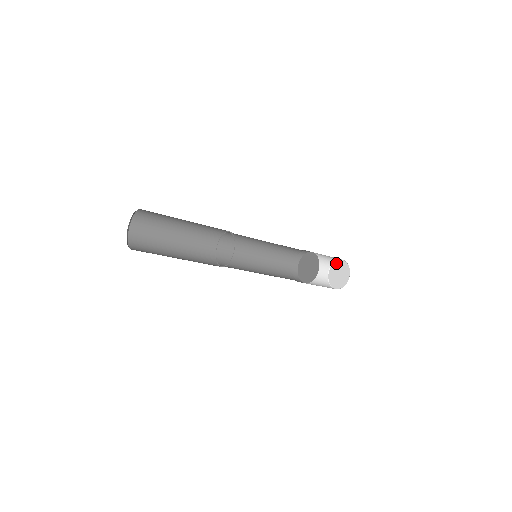
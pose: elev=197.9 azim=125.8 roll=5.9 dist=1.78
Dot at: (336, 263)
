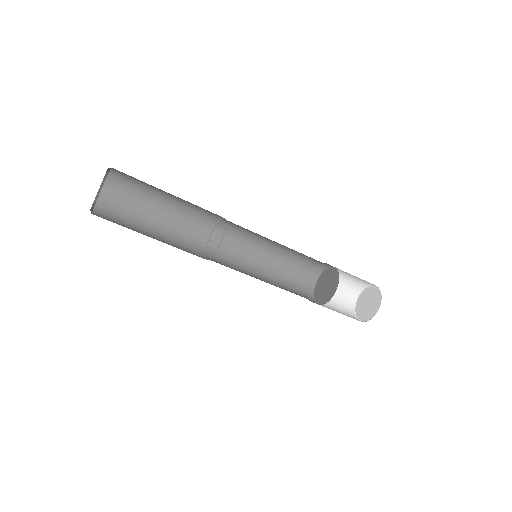
Dot at: (367, 289)
